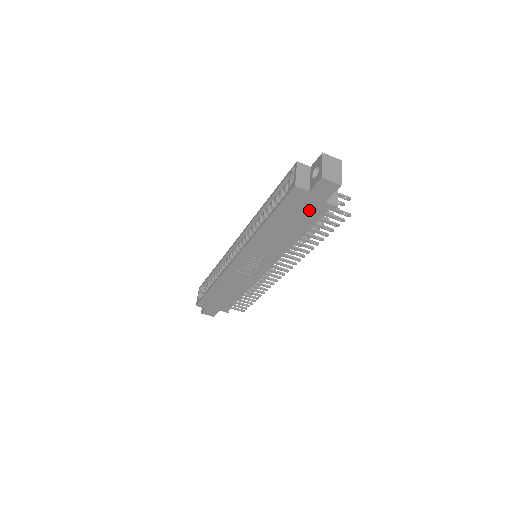
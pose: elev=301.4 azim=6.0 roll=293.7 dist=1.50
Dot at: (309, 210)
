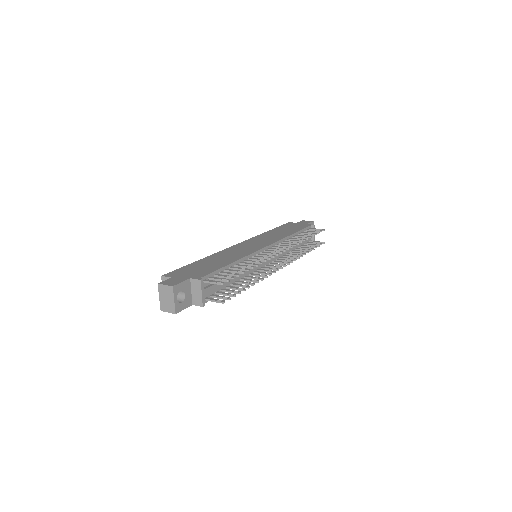
Dot at: occluded
